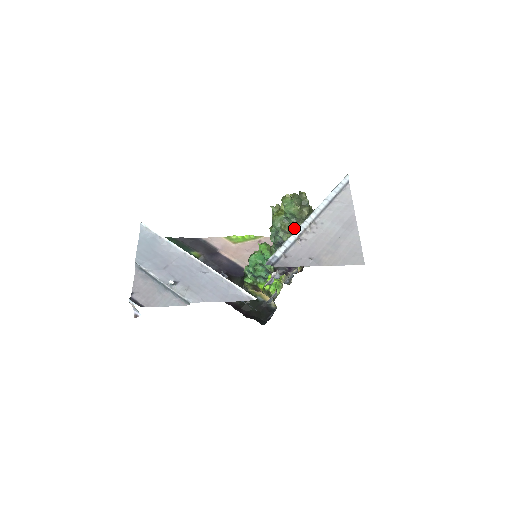
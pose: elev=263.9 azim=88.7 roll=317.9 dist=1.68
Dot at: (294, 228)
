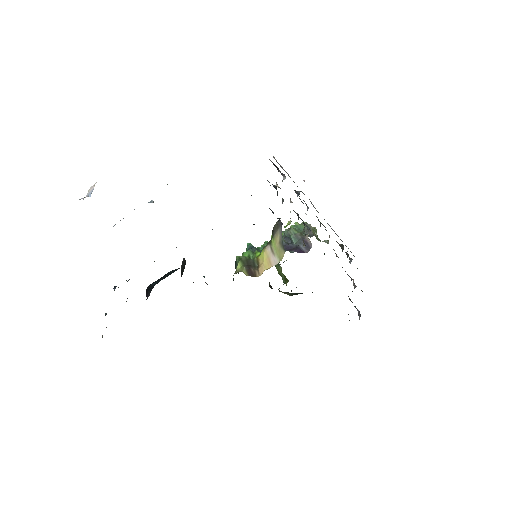
Dot at: occluded
